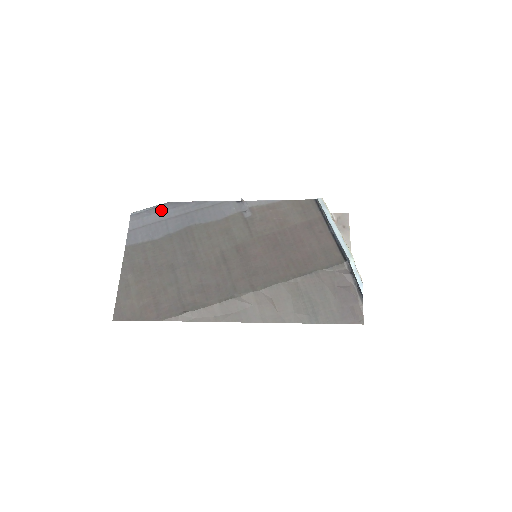
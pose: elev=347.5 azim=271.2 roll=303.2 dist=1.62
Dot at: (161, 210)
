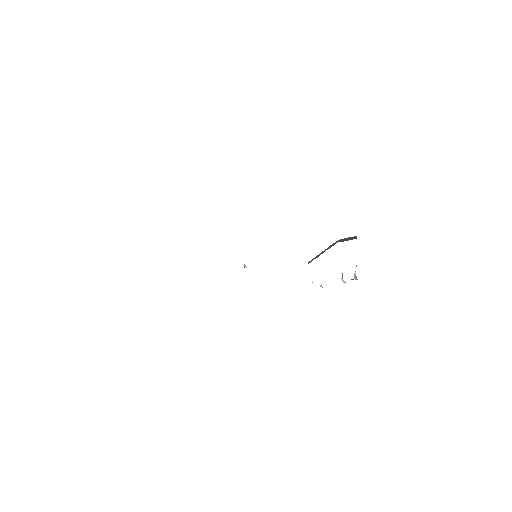
Dot at: occluded
